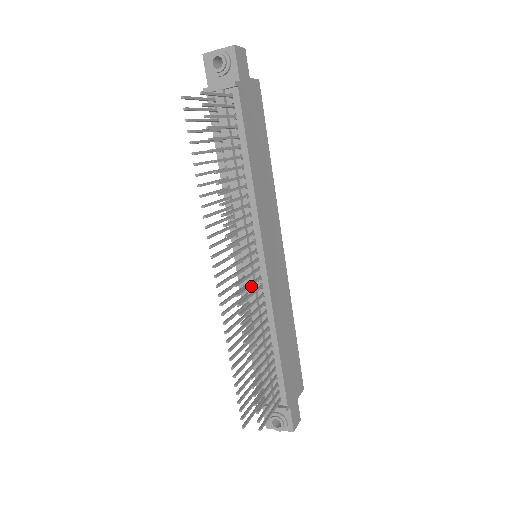
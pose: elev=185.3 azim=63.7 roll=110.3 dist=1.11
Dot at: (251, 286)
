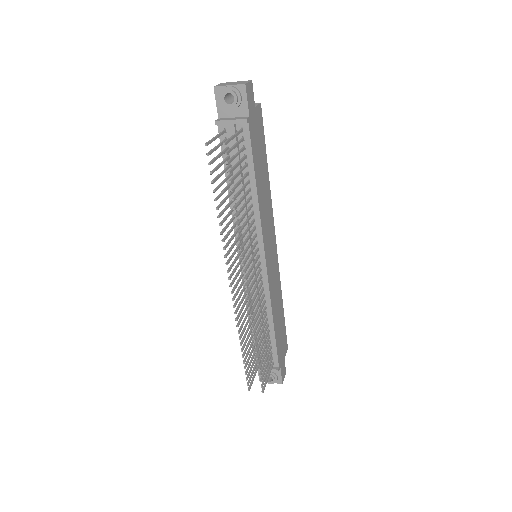
Dot at: occluded
